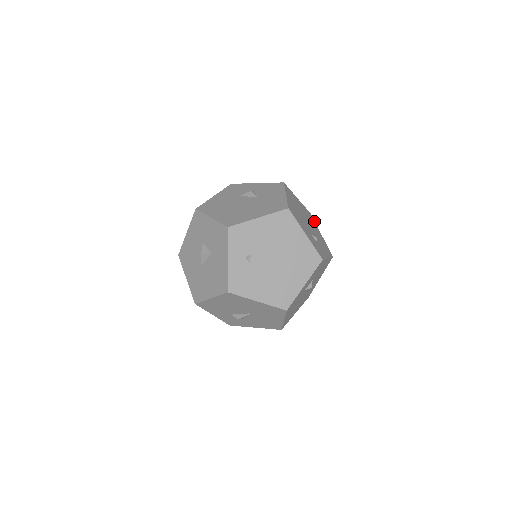
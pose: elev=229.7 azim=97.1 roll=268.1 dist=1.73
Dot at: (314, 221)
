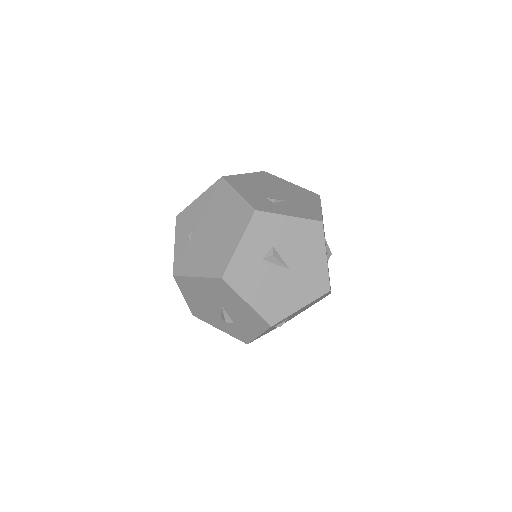
Dot at: (319, 199)
